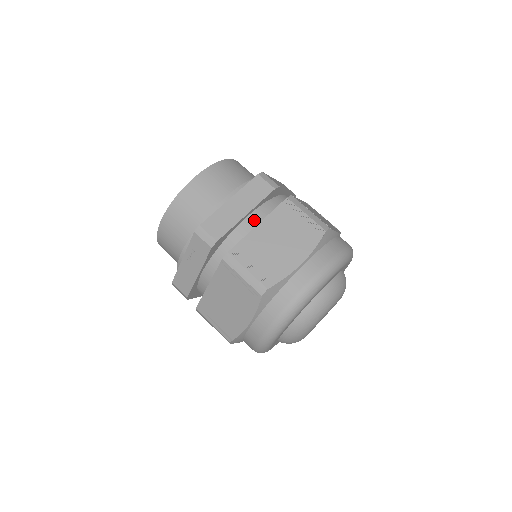
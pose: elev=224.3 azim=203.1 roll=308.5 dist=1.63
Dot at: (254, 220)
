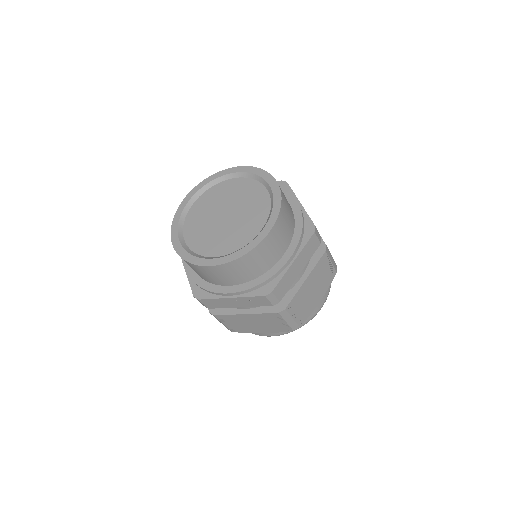
Dot at: (301, 272)
